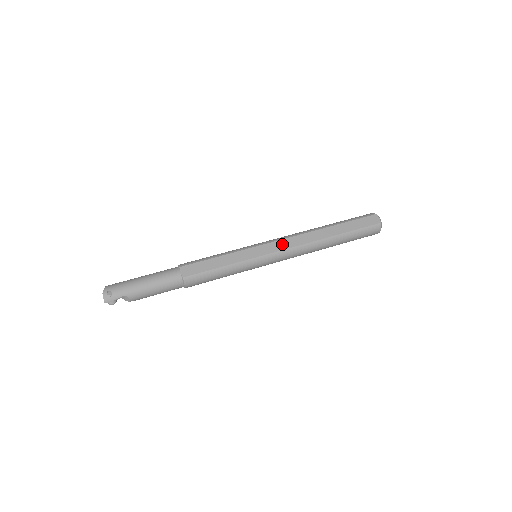
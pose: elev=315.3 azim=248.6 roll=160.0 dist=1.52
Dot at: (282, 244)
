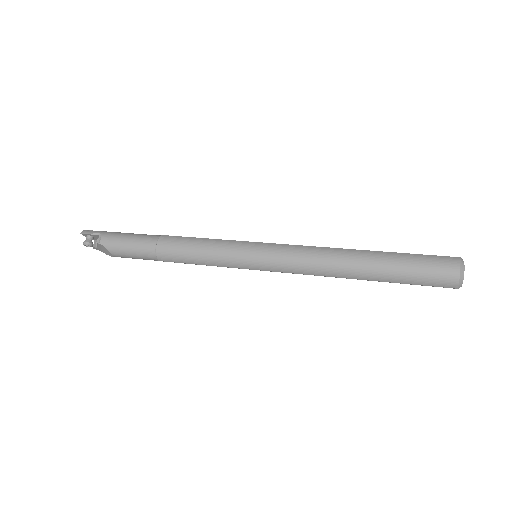
Dot at: occluded
